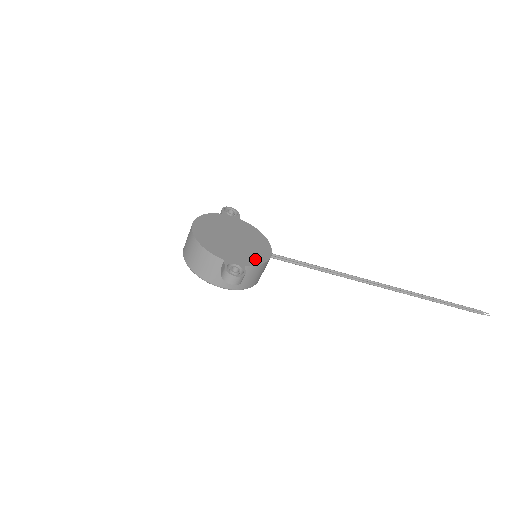
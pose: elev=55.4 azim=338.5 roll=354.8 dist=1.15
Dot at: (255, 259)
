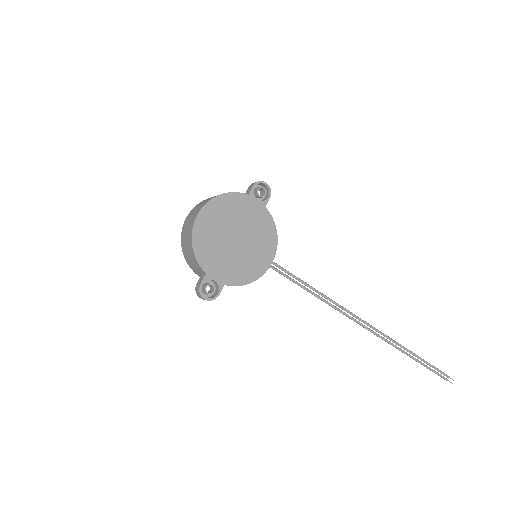
Dot at: (242, 276)
